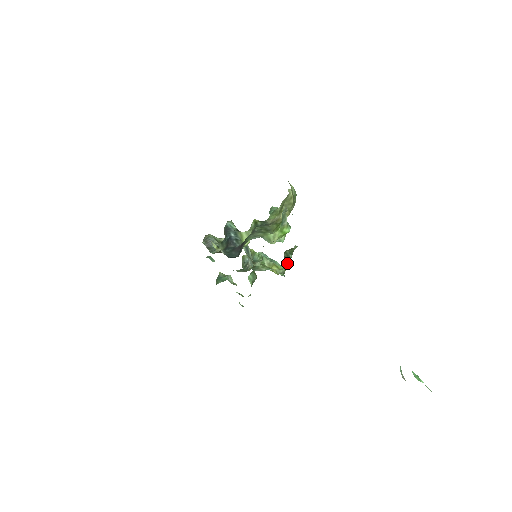
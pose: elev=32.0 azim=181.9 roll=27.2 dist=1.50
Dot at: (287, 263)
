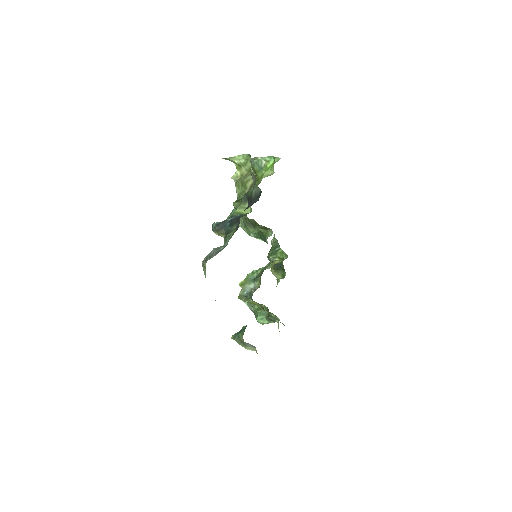
Dot at: (280, 257)
